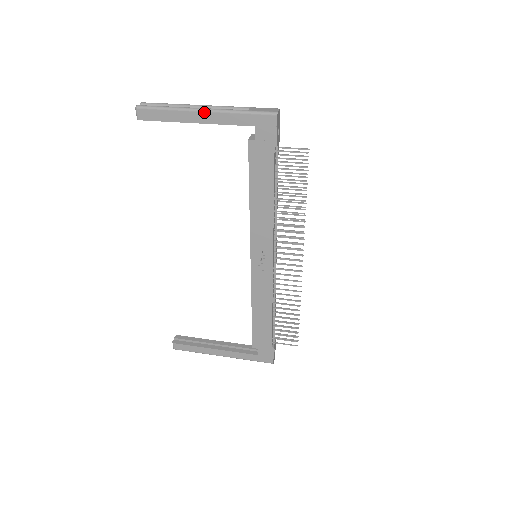
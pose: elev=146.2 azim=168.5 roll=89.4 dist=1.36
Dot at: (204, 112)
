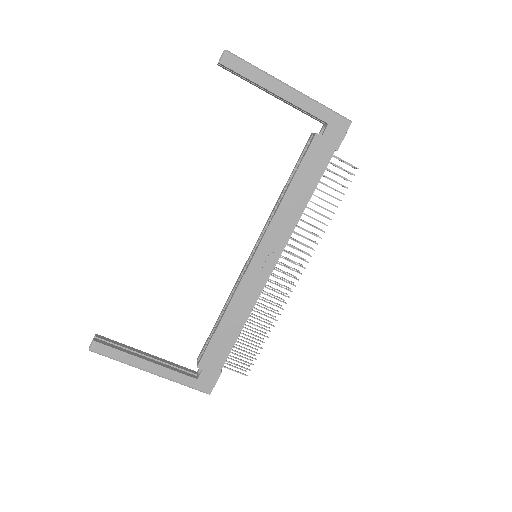
Dot at: (290, 89)
